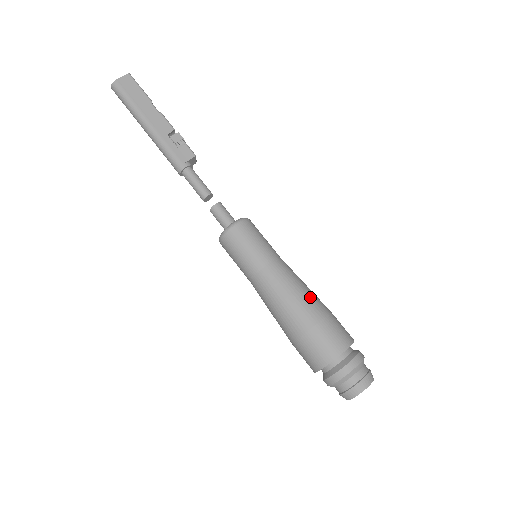
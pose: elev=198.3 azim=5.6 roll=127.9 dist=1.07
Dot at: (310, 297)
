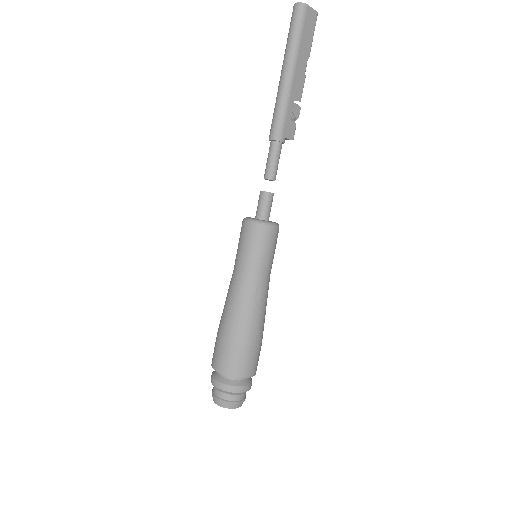
Dot at: (264, 322)
